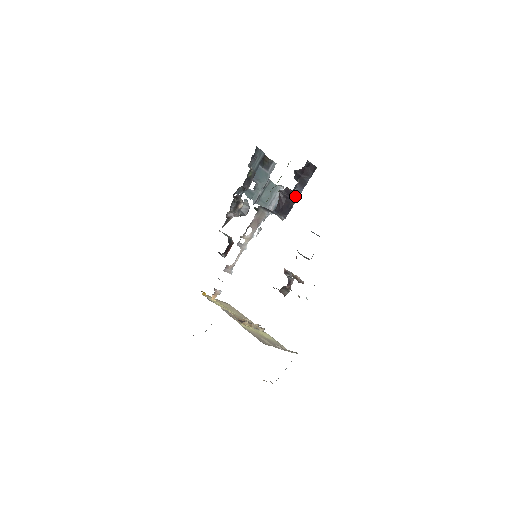
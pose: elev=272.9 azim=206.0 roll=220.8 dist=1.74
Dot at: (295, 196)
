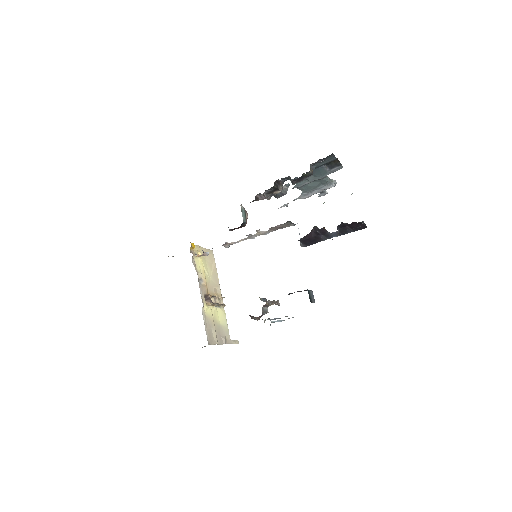
Dot at: (327, 236)
